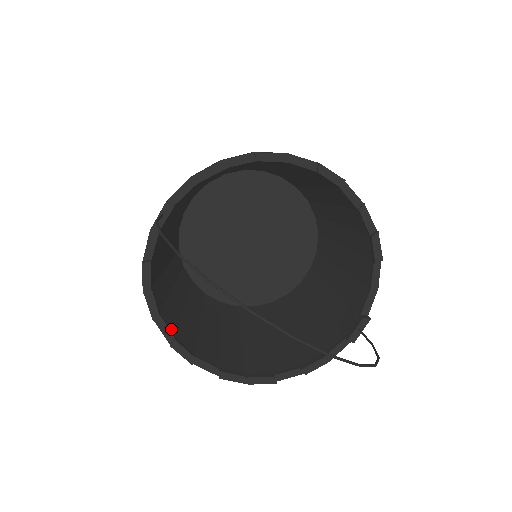
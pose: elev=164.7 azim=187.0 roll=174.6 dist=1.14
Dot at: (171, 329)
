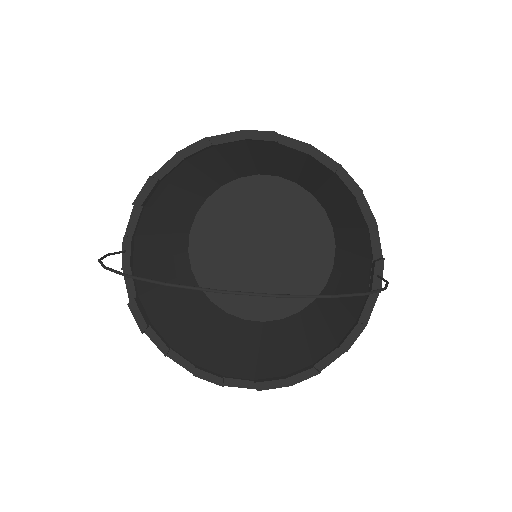
Dot at: (189, 359)
